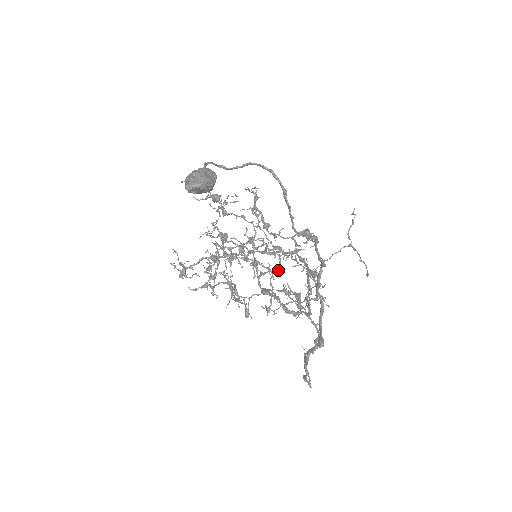
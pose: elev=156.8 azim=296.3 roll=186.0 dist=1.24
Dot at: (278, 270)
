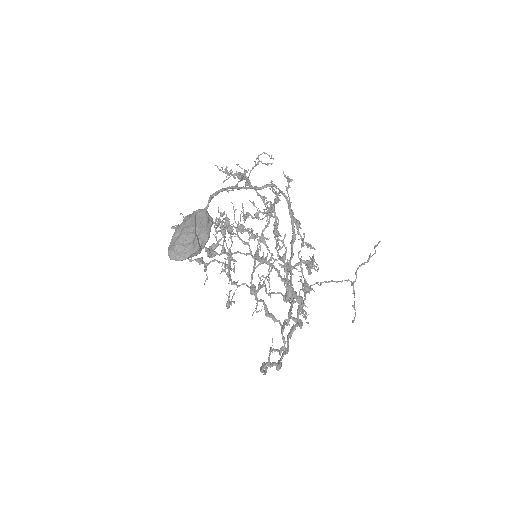
Dot at: occluded
